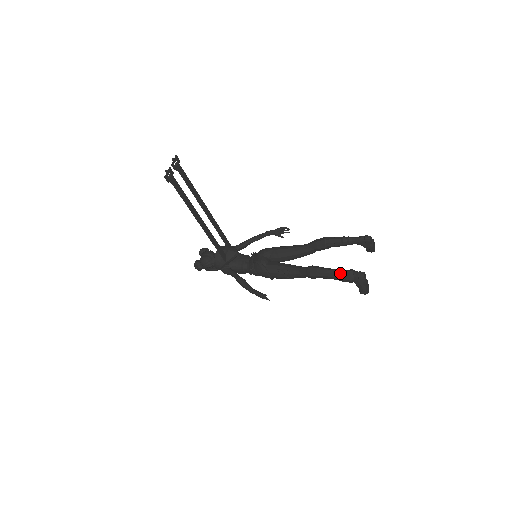
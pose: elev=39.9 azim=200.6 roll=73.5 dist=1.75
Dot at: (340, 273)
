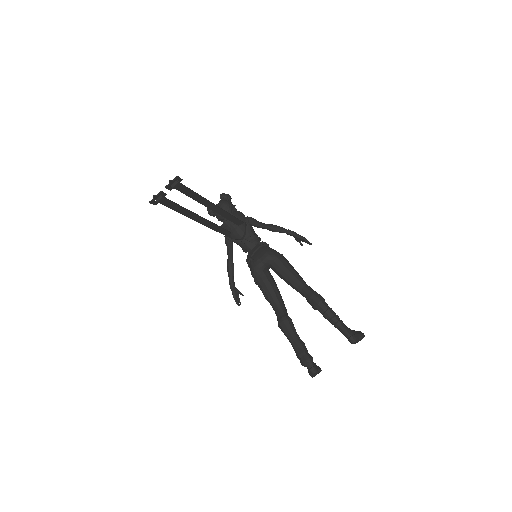
Dot at: (298, 353)
